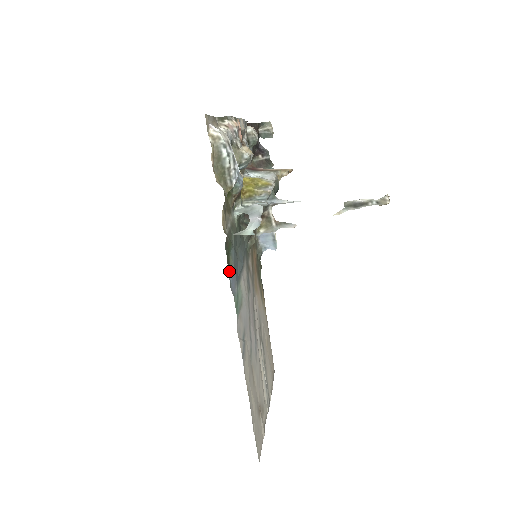
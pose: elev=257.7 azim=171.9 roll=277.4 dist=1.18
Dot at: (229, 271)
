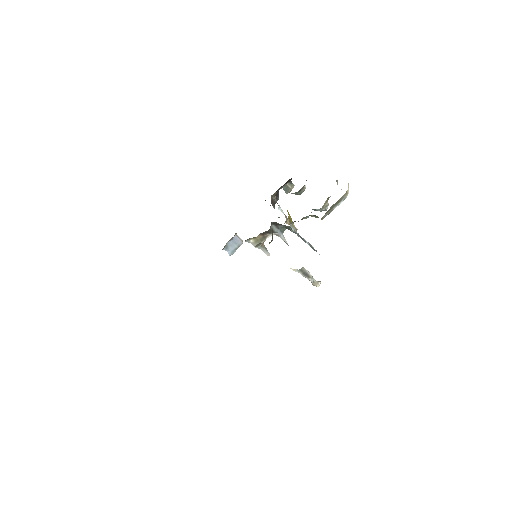
Dot at: occluded
